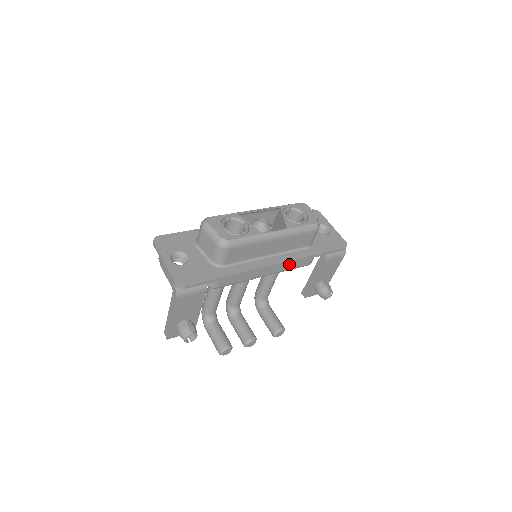
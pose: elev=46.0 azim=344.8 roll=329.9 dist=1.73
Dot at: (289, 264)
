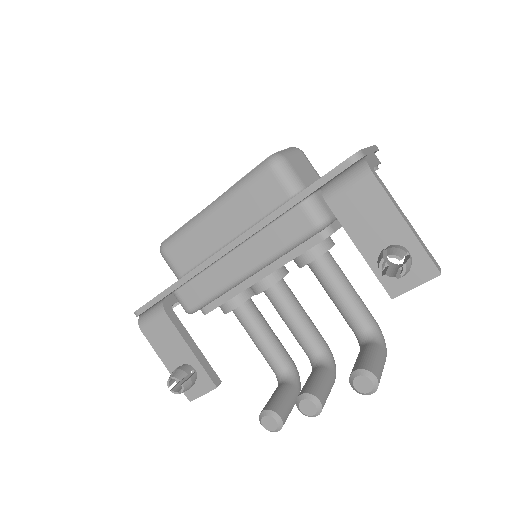
Dot at: (268, 240)
